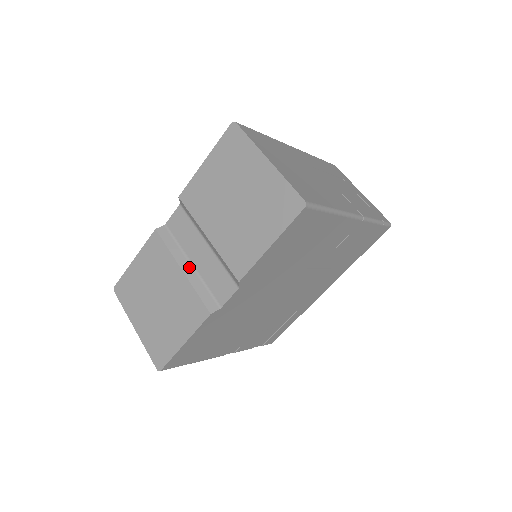
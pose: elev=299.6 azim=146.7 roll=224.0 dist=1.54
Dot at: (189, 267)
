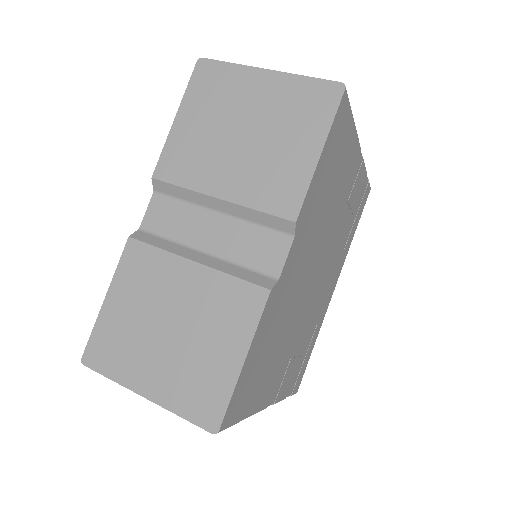
Dot at: (203, 256)
